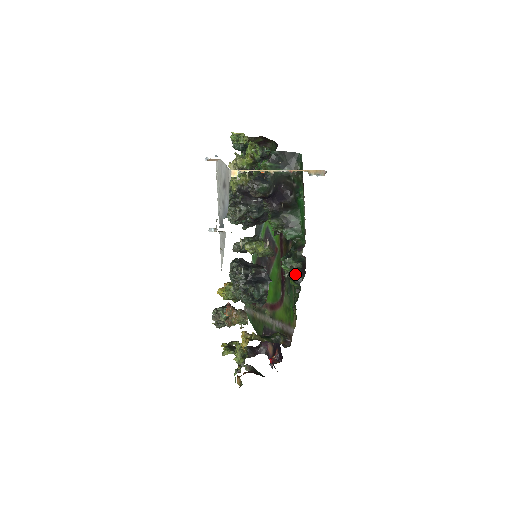
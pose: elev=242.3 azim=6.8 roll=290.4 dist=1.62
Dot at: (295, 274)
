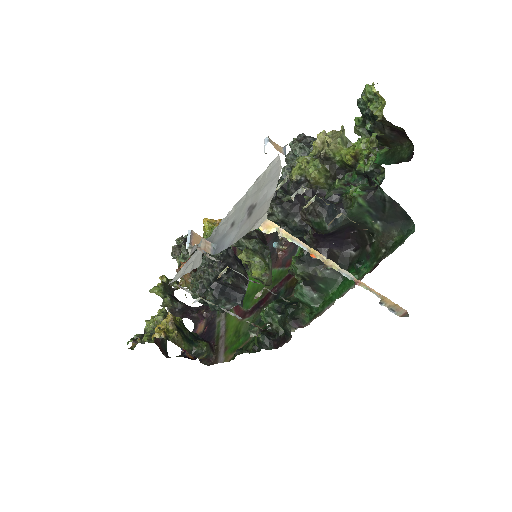
Dot at: occluded
